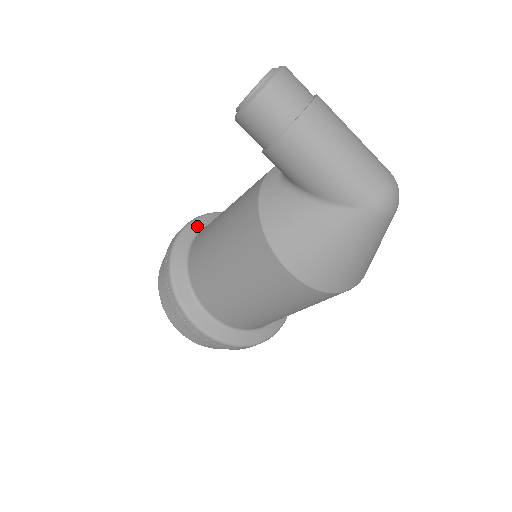
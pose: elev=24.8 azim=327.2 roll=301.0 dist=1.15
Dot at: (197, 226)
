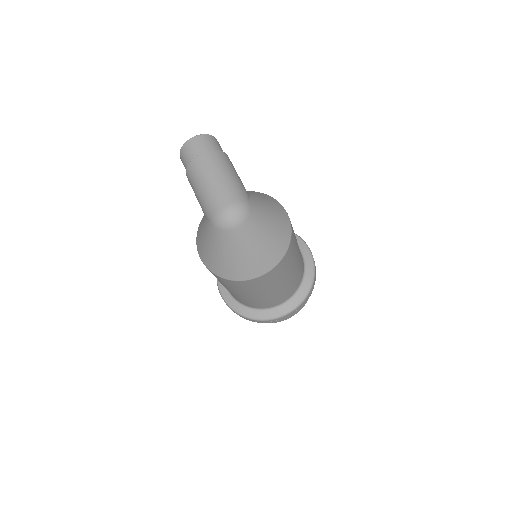
Dot at: occluded
